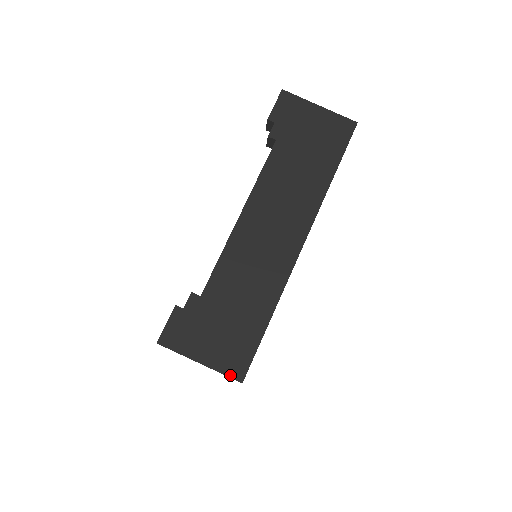
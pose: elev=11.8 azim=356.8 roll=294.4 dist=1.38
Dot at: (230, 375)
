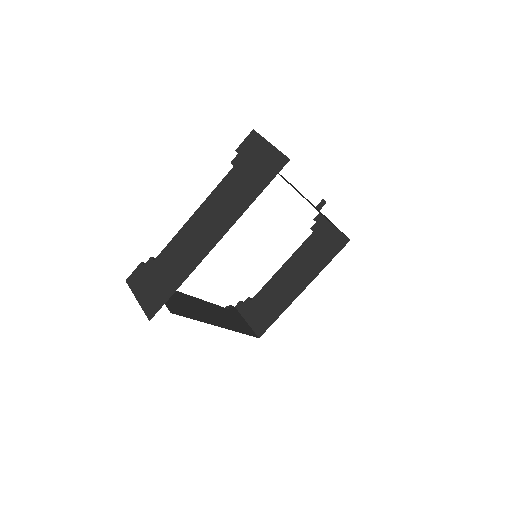
Dot at: (146, 314)
